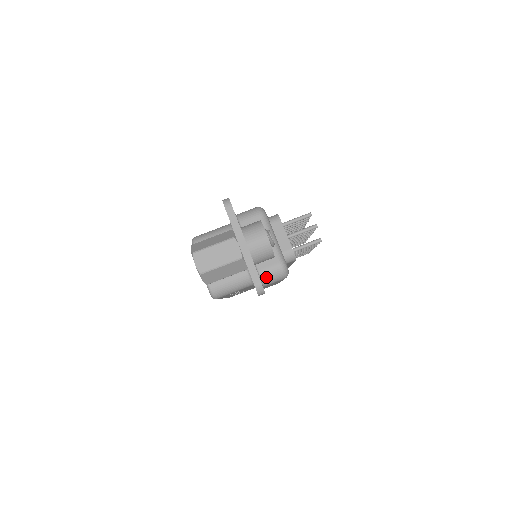
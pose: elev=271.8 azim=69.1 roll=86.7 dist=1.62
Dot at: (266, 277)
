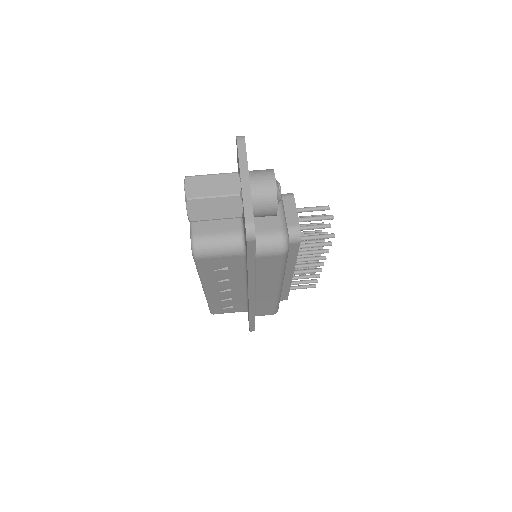
Dot at: (261, 242)
